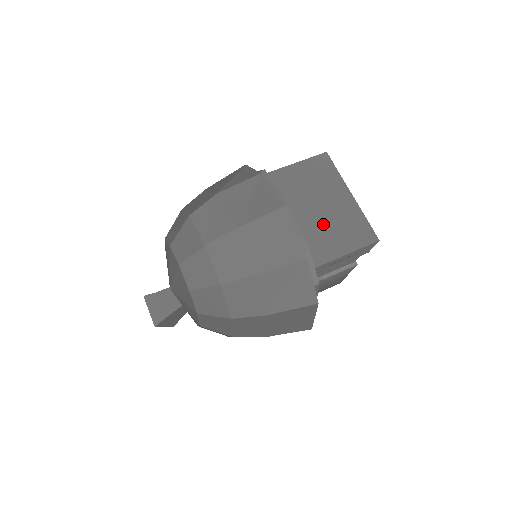
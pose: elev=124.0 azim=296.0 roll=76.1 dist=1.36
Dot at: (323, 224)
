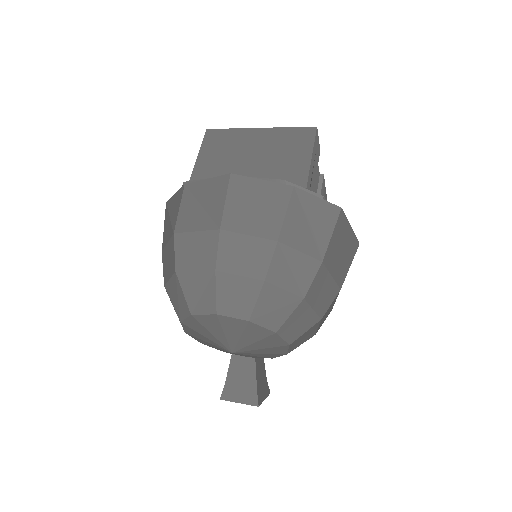
Dot at: (269, 163)
